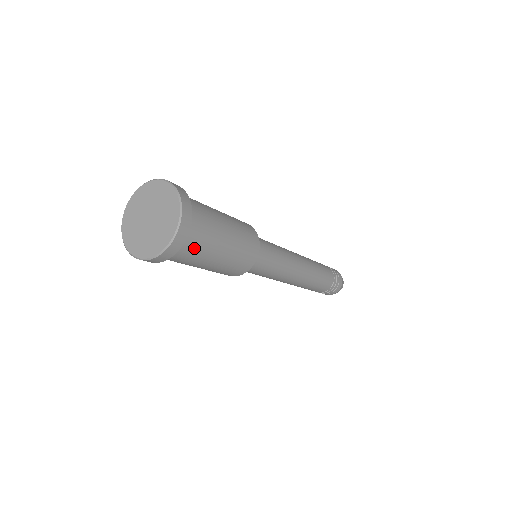
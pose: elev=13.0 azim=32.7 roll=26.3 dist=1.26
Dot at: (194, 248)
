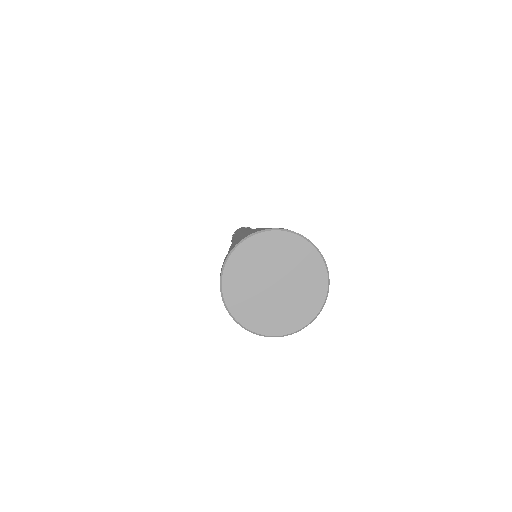
Dot at: occluded
